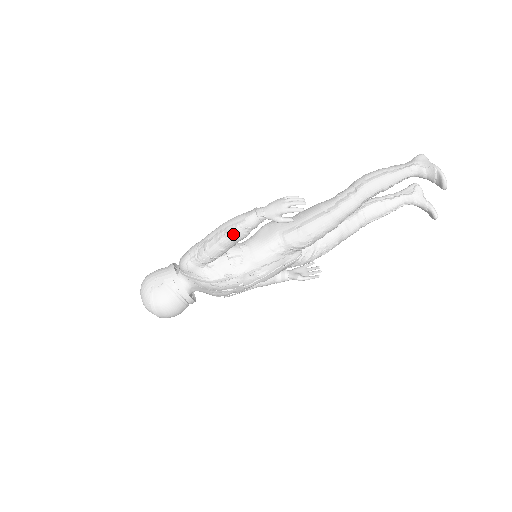
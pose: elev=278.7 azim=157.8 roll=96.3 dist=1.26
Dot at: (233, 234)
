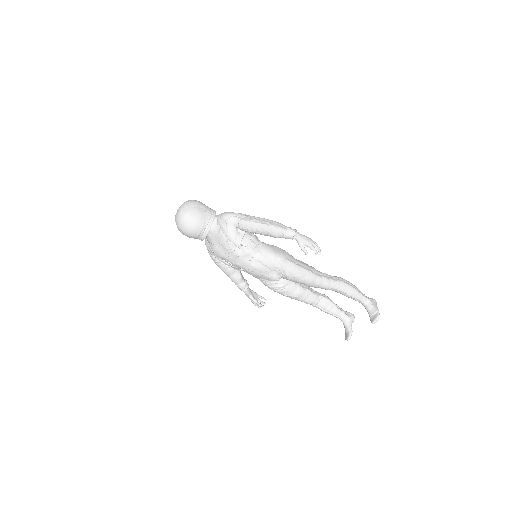
Dot at: (274, 228)
